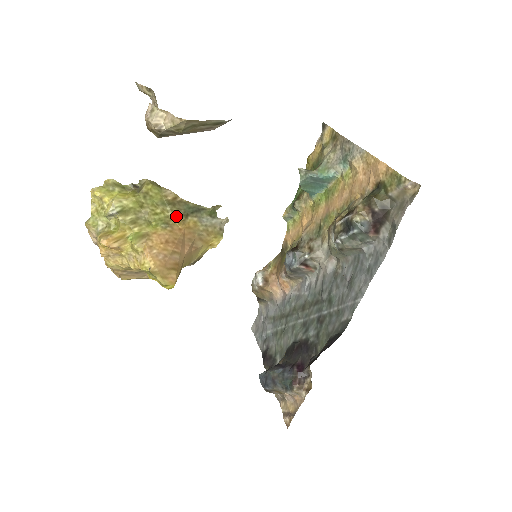
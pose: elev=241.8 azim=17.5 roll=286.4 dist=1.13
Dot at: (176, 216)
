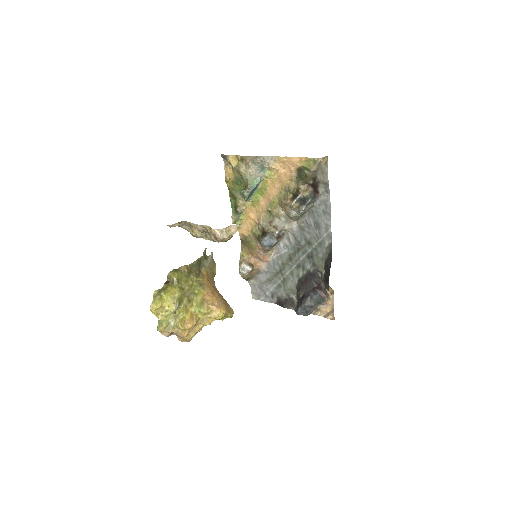
Dot at: (198, 277)
